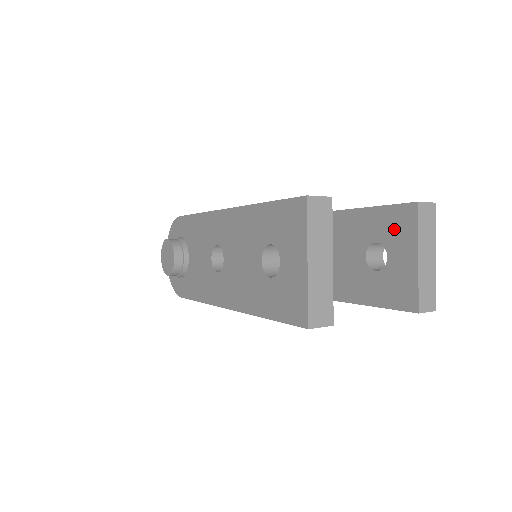
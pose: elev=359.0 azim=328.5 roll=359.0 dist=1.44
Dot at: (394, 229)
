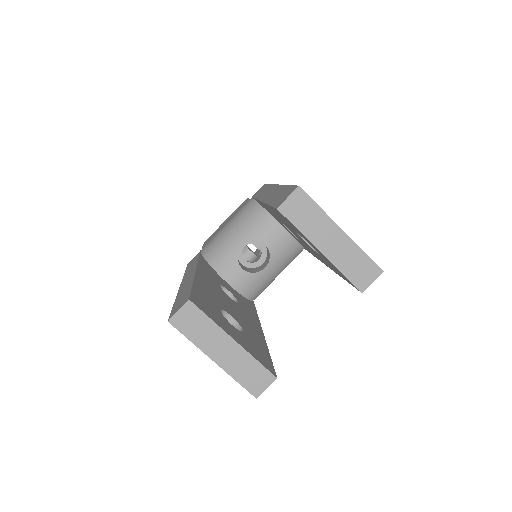
Dot at: occluded
